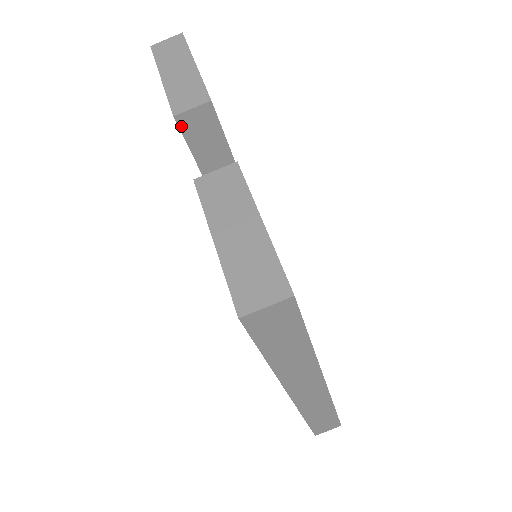
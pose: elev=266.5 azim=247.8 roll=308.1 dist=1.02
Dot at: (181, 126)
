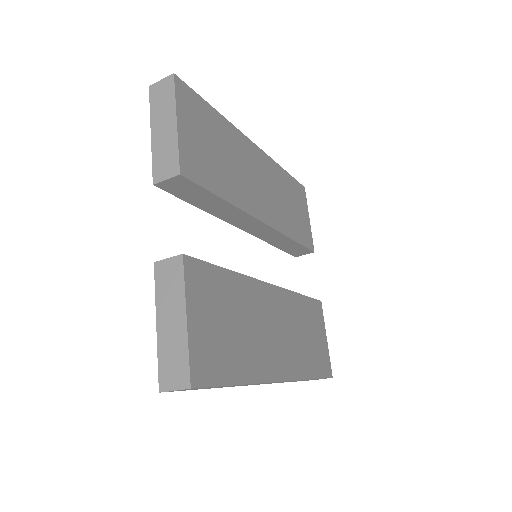
Dot at: (162, 188)
